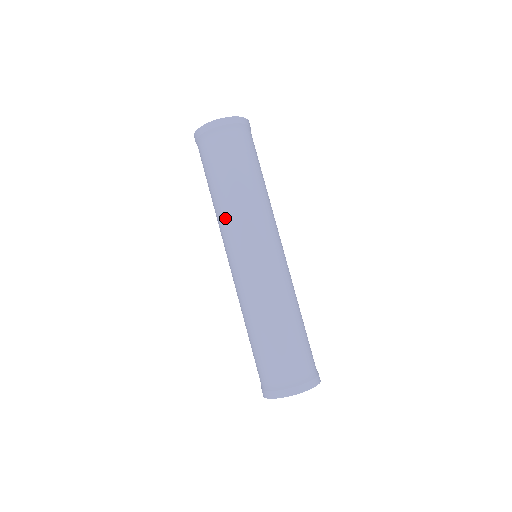
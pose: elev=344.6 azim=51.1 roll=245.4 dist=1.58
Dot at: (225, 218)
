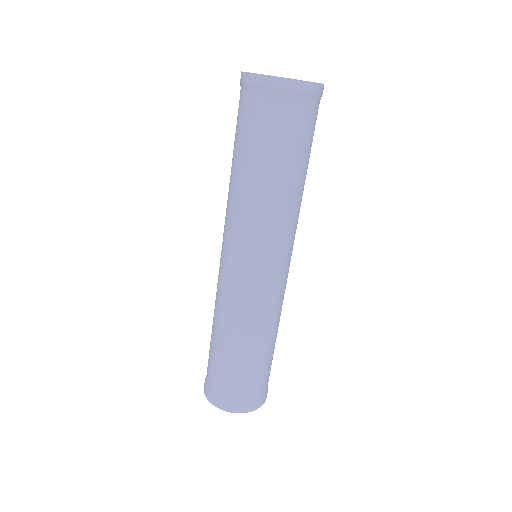
Dot at: (227, 200)
